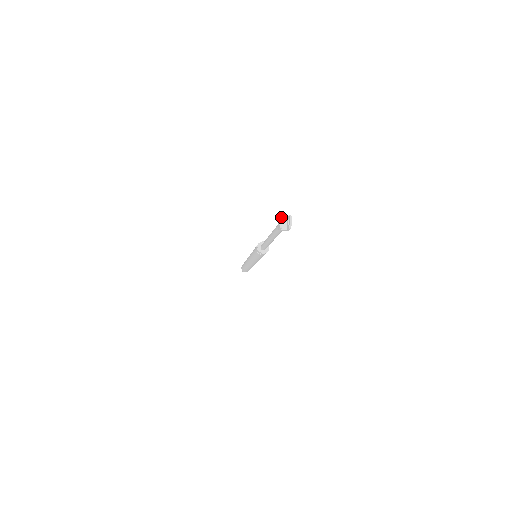
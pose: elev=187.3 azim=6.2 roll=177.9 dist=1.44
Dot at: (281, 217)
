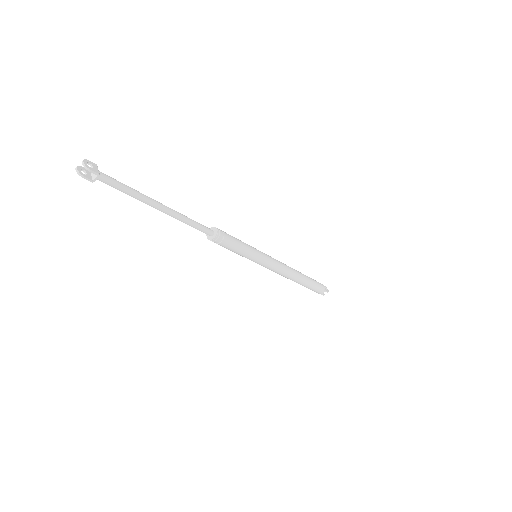
Dot at: (76, 168)
